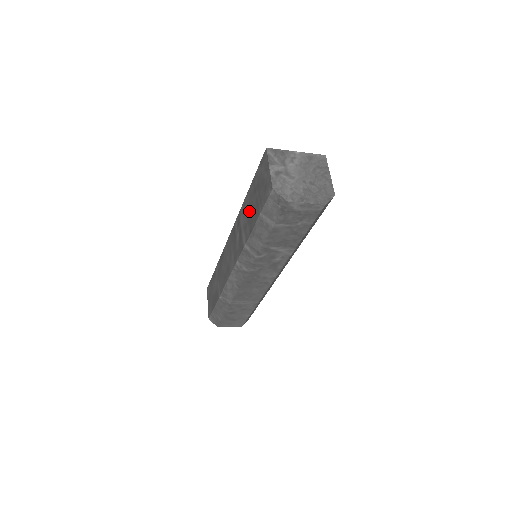
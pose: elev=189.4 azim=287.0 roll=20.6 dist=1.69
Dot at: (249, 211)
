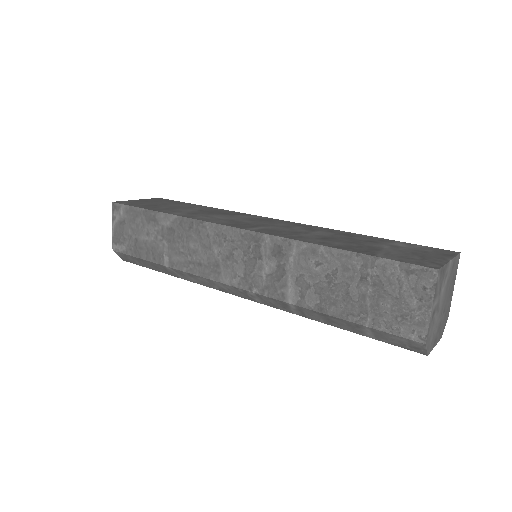
Dot at: (329, 281)
